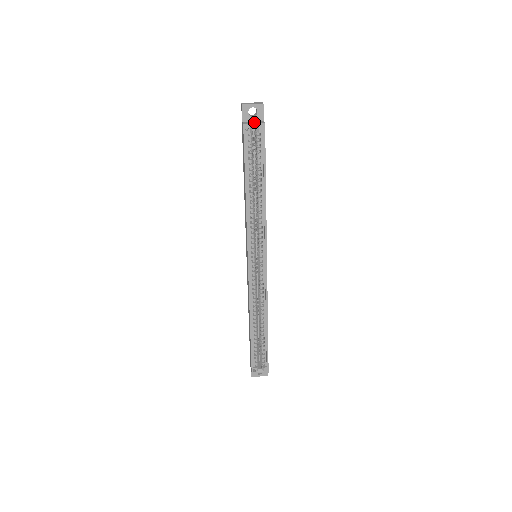
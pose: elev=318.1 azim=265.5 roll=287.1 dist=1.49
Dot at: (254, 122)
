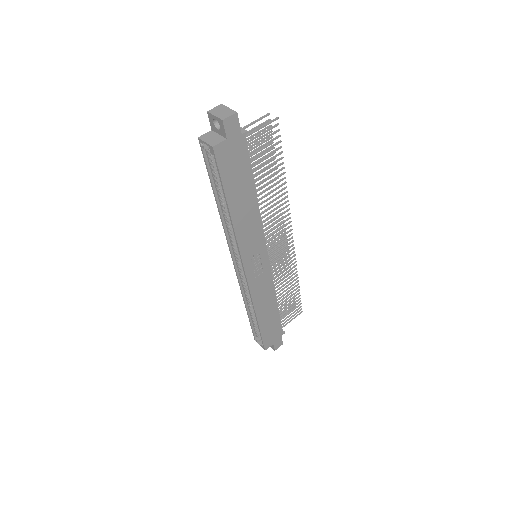
Dot at: (213, 137)
